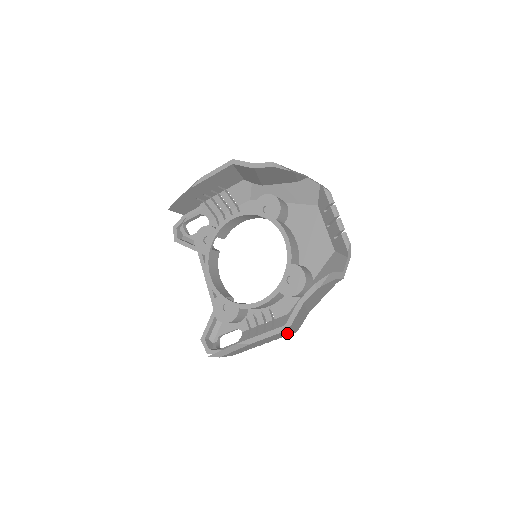
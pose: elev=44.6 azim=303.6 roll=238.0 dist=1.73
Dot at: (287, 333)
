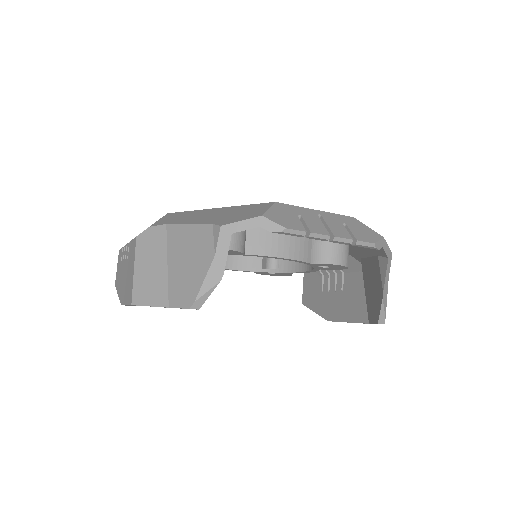
Dot at: occluded
